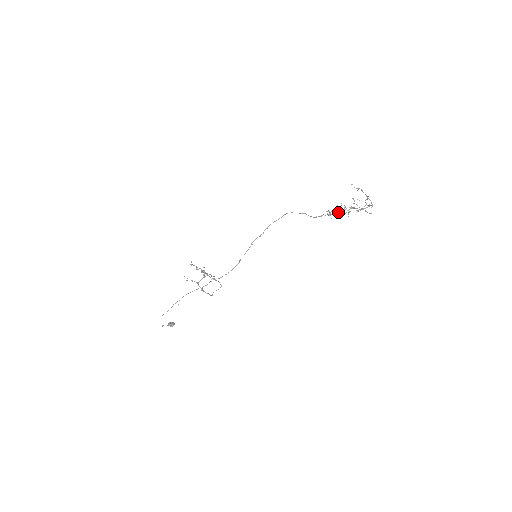
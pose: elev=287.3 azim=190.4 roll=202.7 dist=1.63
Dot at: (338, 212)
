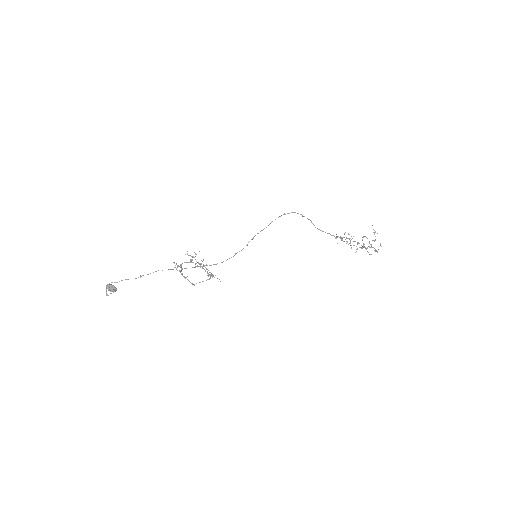
Dot at: occluded
